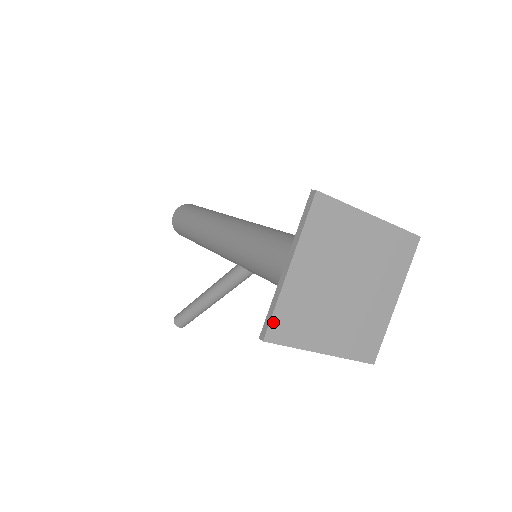
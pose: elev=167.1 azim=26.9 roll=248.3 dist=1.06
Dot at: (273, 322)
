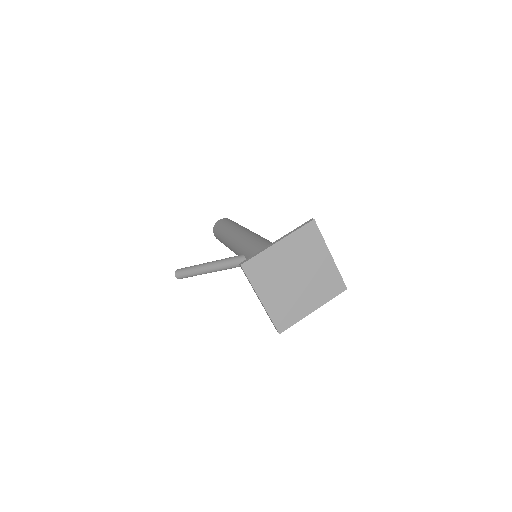
Dot at: (251, 260)
